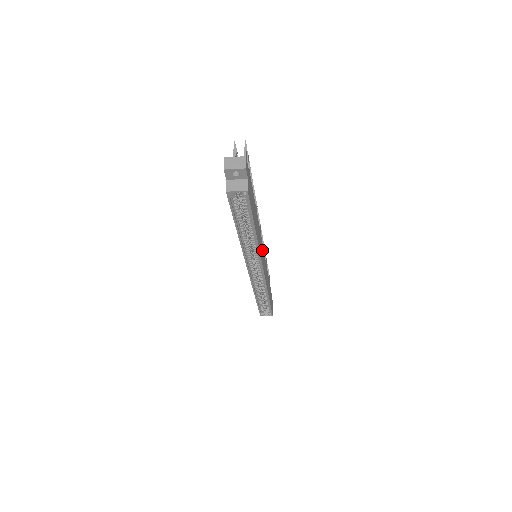
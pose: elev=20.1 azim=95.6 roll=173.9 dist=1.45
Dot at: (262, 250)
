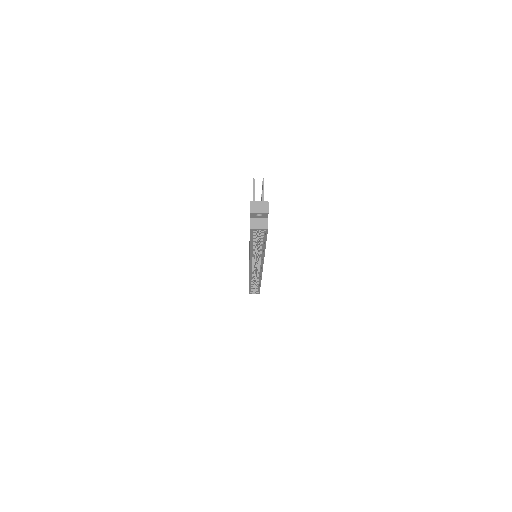
Dot at: occluded
